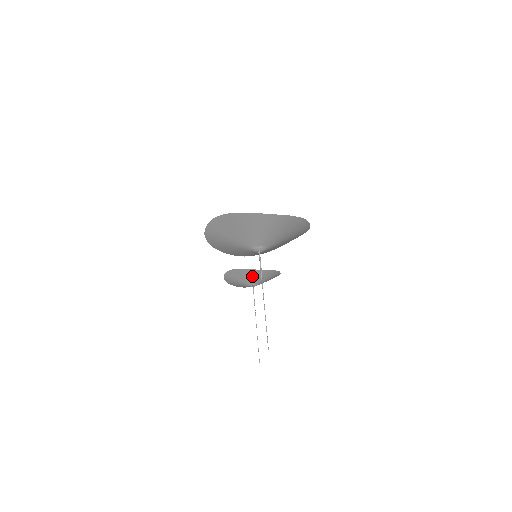
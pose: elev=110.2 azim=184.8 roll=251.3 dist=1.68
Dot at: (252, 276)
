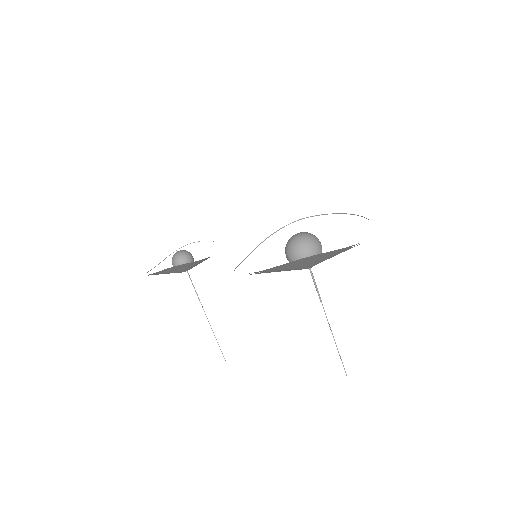
Dot at: (199, 263)
